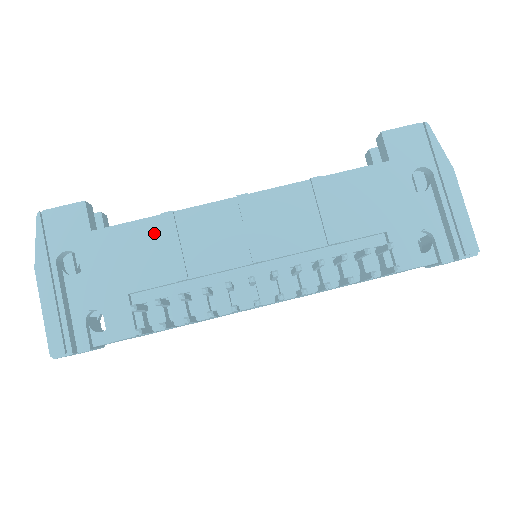
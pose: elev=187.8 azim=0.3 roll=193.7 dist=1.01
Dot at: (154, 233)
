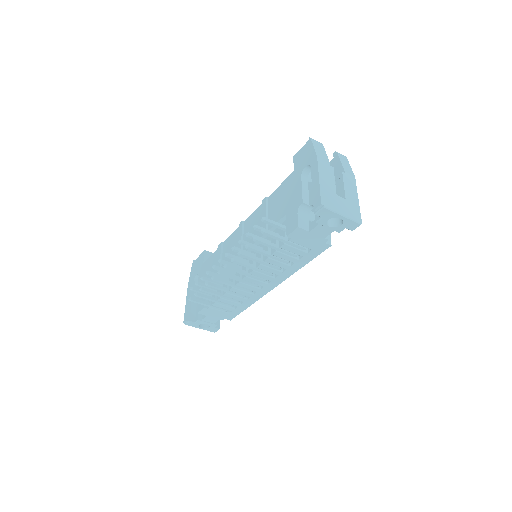
Dot at: (217, 256)
